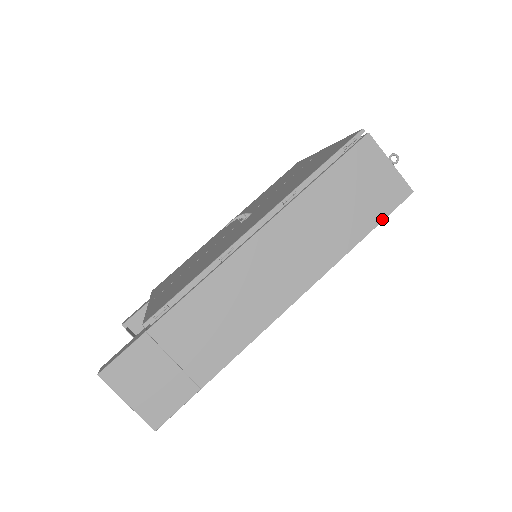
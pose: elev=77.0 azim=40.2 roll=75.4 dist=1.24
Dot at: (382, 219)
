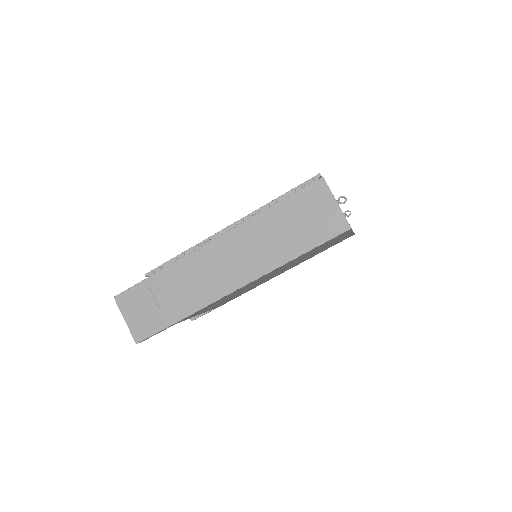
Dot at: (320, 244)
